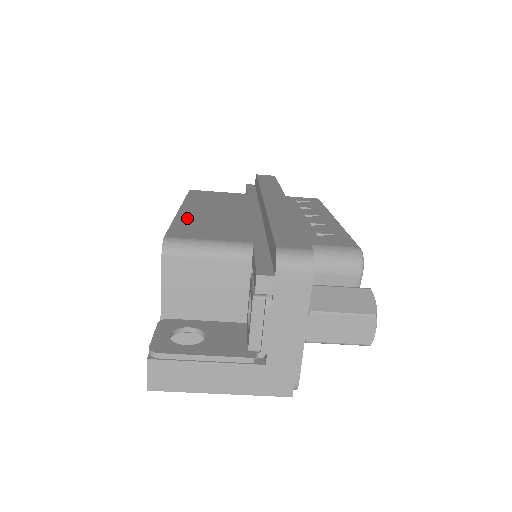
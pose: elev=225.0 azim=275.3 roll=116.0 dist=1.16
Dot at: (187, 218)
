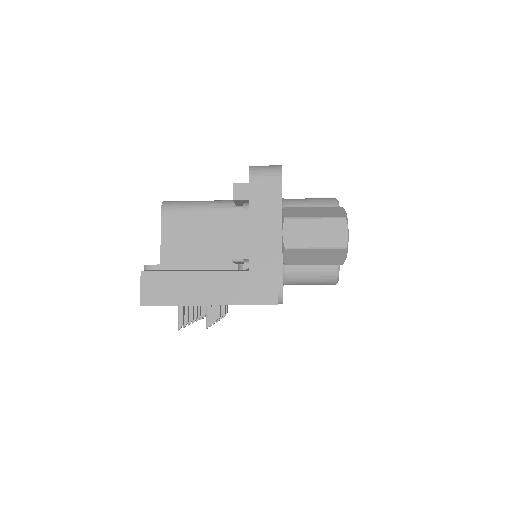
Dot at: occluded
